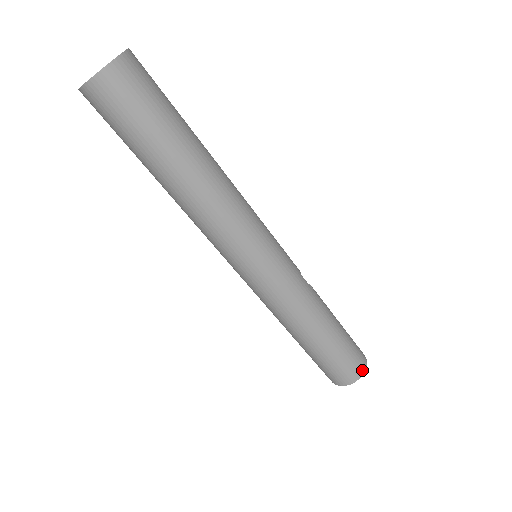
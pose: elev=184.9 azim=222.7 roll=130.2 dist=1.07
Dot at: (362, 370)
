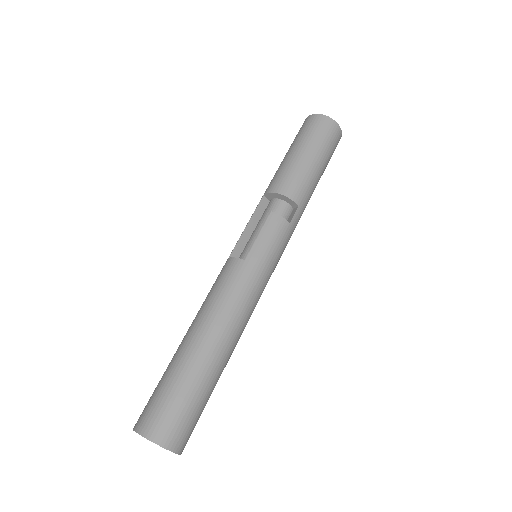
Dot at: occluded
